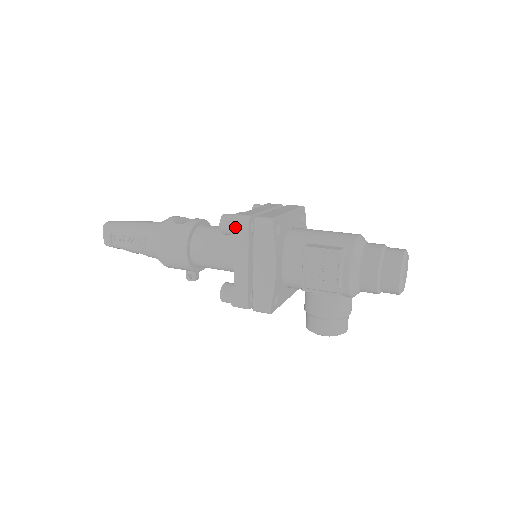
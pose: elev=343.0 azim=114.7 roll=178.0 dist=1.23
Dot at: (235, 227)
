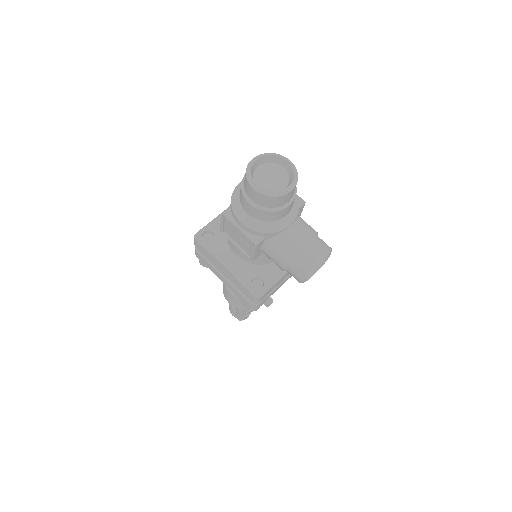
Dot at: (199, 259)
